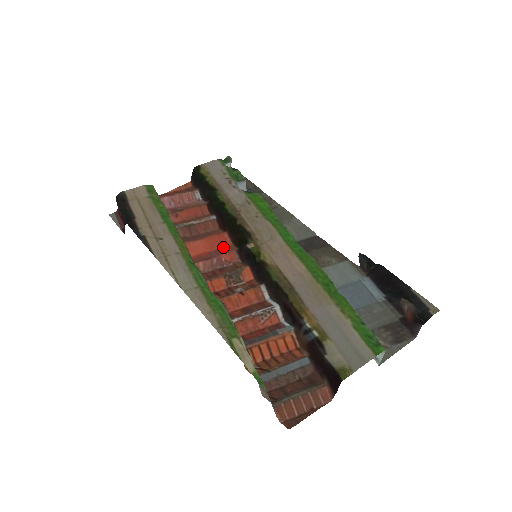
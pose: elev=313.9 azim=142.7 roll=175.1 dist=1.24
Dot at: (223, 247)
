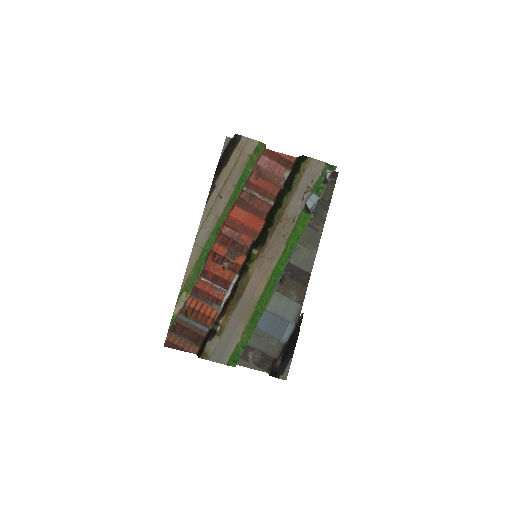
Dot at: (253, 228)
